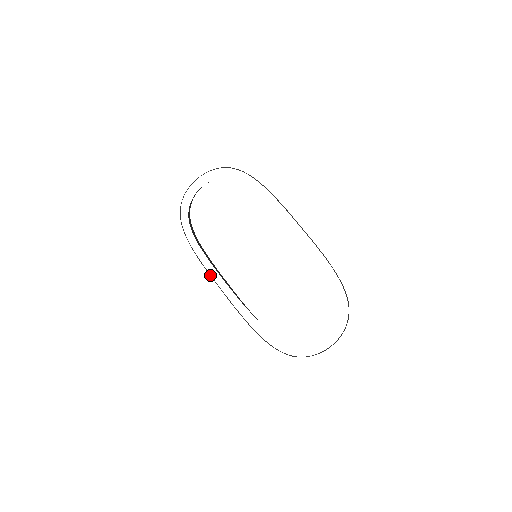
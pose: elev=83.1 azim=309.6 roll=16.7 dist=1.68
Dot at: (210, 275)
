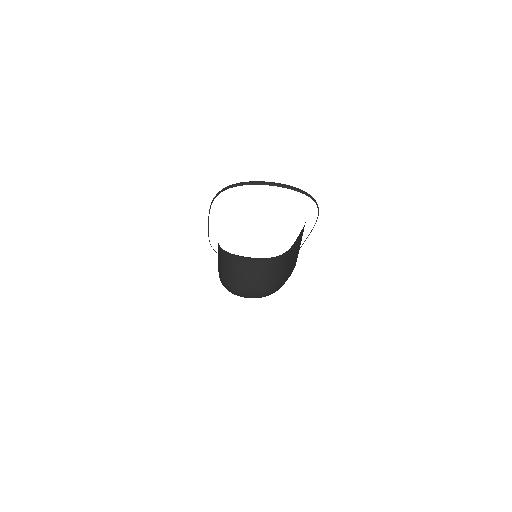
Dot at: occluded
